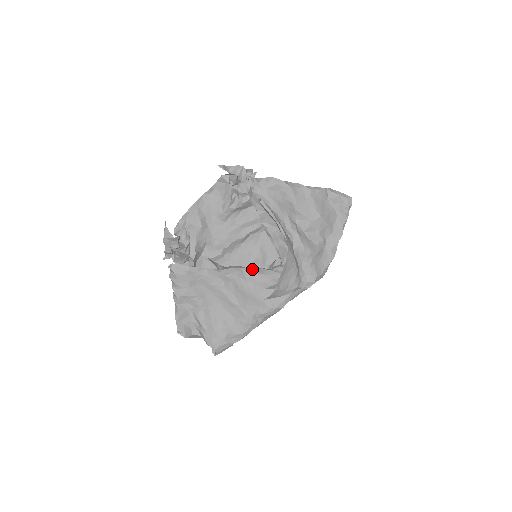
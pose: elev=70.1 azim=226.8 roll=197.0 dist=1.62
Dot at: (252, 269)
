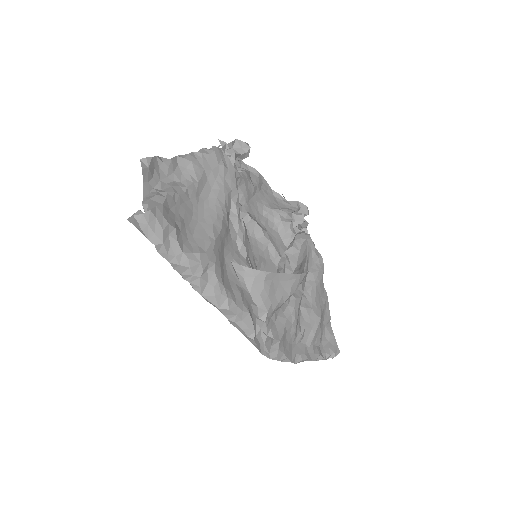
Dot at: (251, 249)
